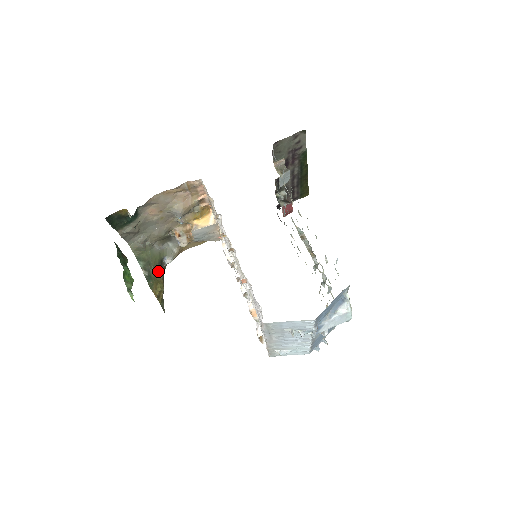
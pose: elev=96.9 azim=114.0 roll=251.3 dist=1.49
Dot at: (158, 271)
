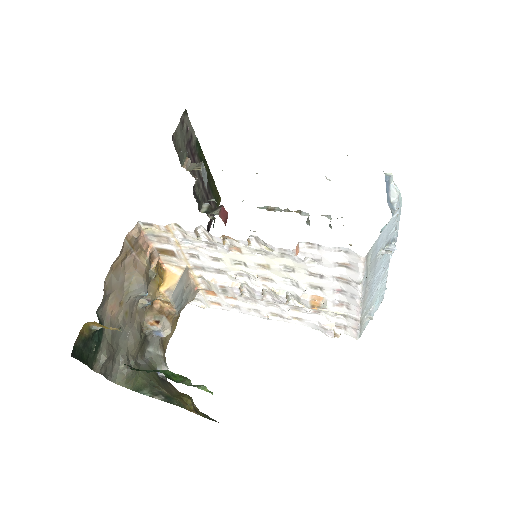
Dot at: (167, 387)
